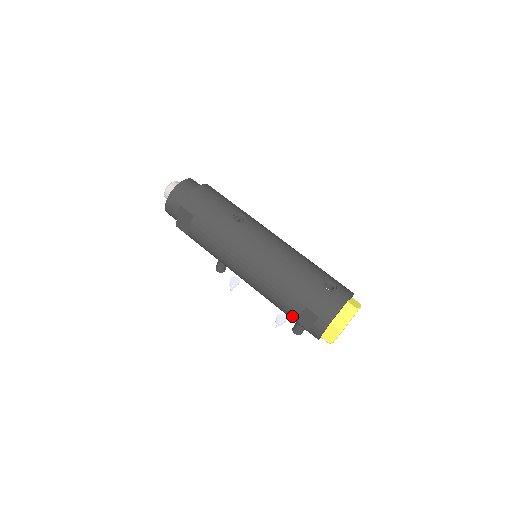
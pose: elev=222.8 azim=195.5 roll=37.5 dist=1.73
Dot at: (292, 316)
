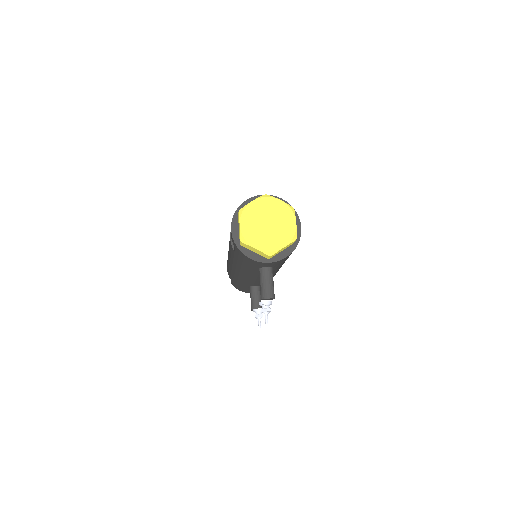
Dot at: (232, 249)
